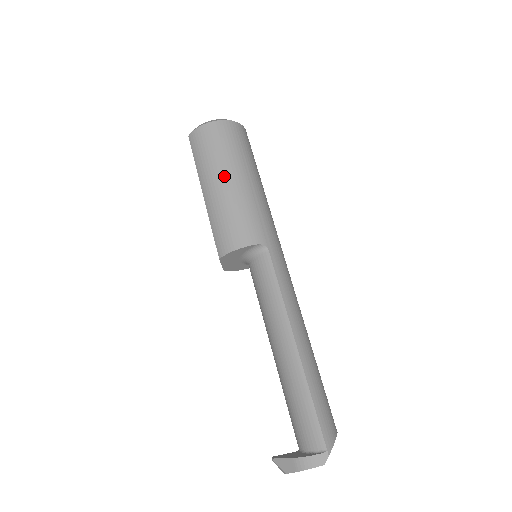
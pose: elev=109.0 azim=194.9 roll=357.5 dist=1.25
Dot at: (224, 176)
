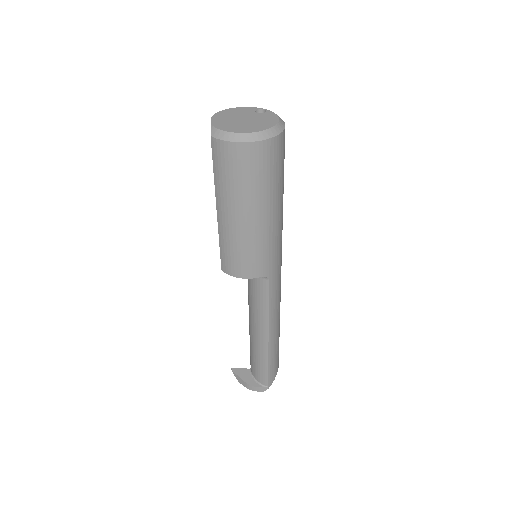
Dot at: (244, 212)
